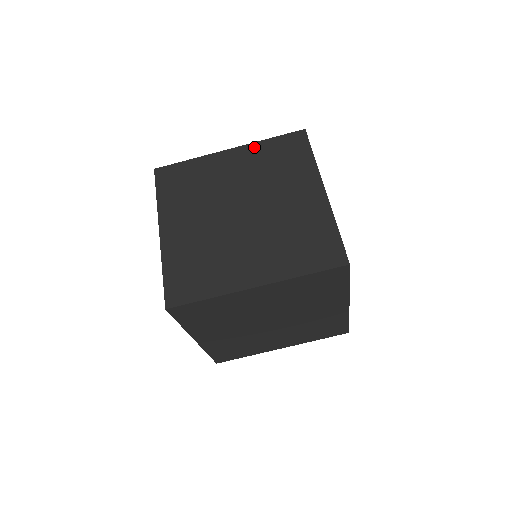
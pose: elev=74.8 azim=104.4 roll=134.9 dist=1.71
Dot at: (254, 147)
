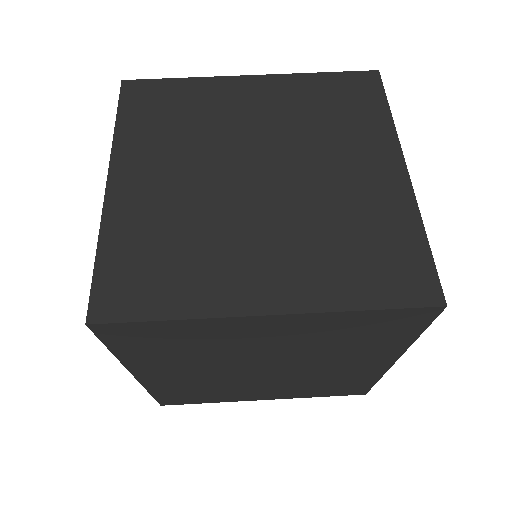
Dot at: (293, 80)
